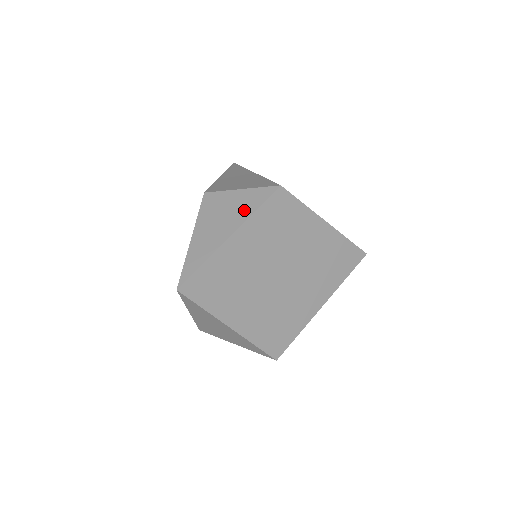
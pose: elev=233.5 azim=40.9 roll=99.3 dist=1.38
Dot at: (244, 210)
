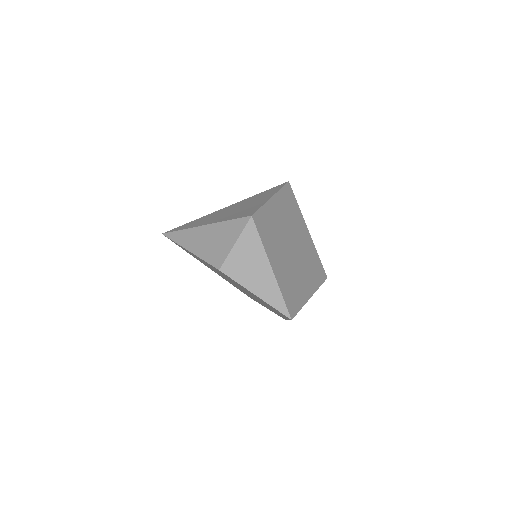
Dot at: (256, 249)
